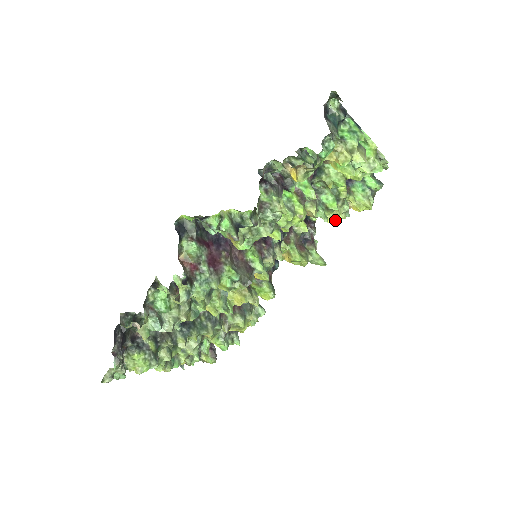
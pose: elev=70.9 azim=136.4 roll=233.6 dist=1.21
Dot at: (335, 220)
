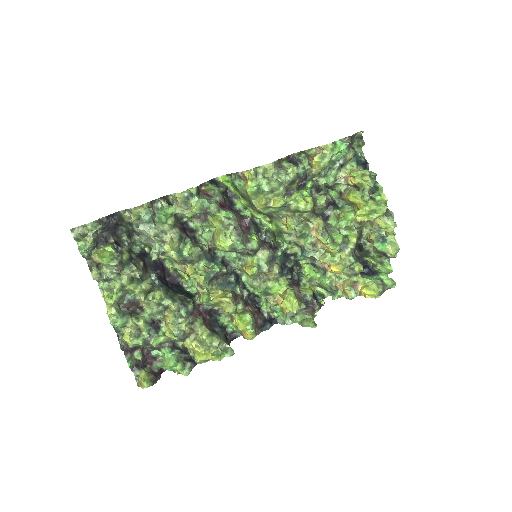
Dot at: (338, 267)
